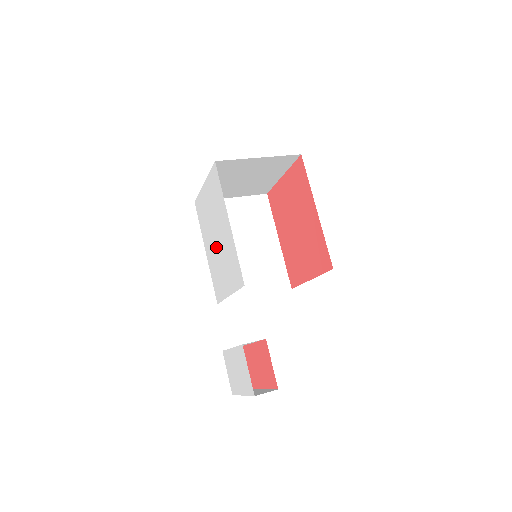
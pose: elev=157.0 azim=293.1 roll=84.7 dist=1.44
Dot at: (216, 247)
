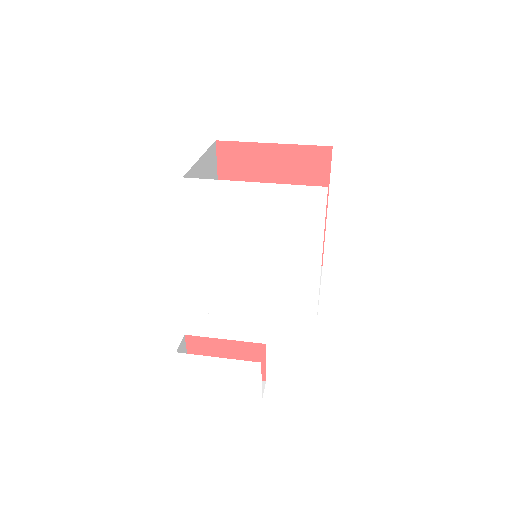
Dot at: (246, 264)
